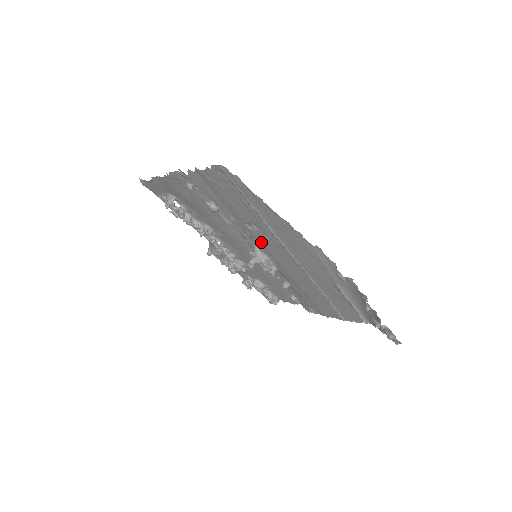
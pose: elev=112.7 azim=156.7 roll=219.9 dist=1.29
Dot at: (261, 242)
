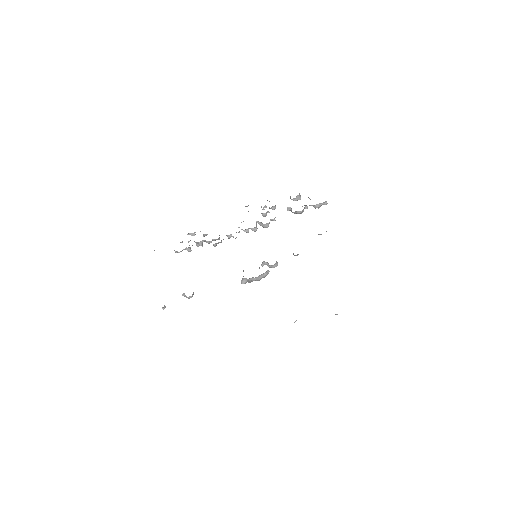
Dot at: occluded
